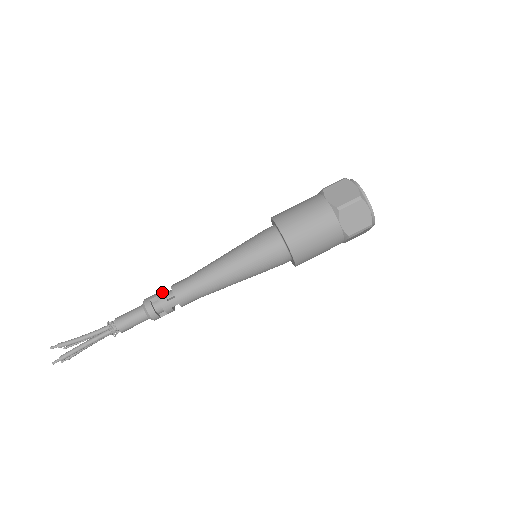
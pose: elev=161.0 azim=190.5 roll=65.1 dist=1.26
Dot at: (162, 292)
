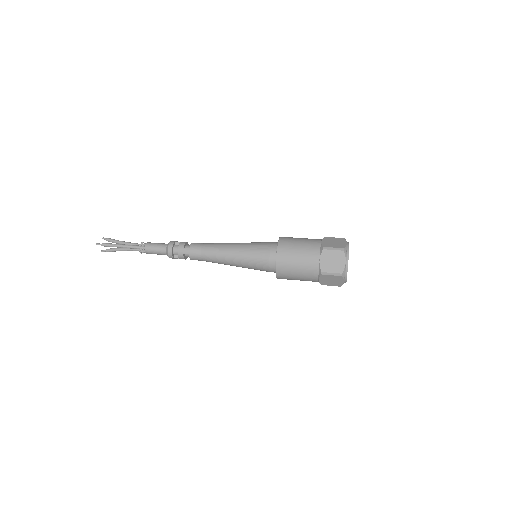
Dot at: (185, 242)
